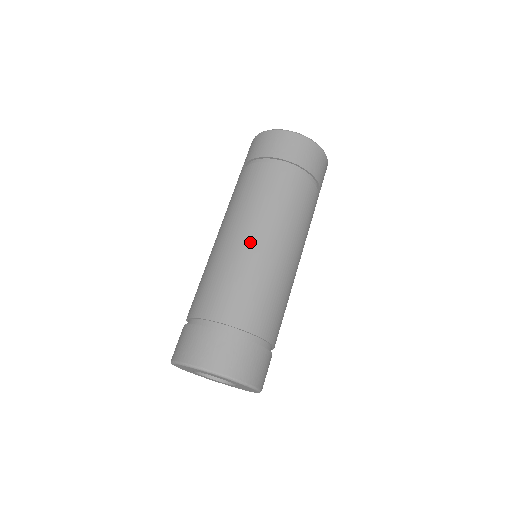
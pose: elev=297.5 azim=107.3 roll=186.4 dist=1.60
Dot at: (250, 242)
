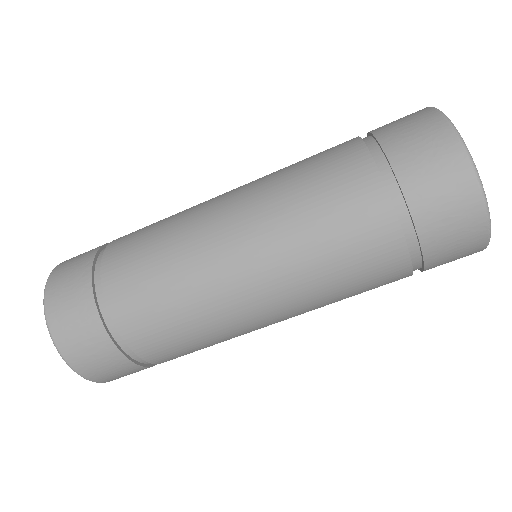
Dot at: (240, 281)
